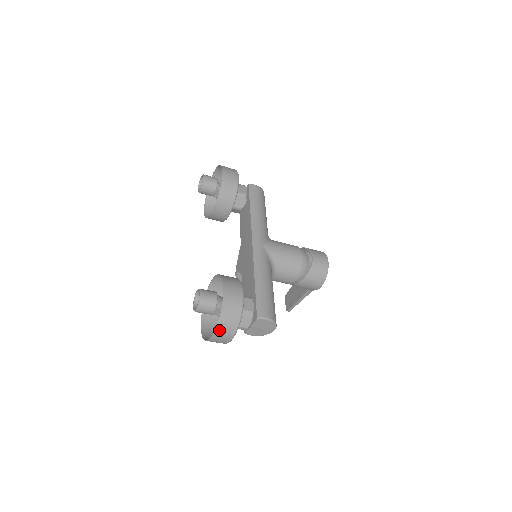
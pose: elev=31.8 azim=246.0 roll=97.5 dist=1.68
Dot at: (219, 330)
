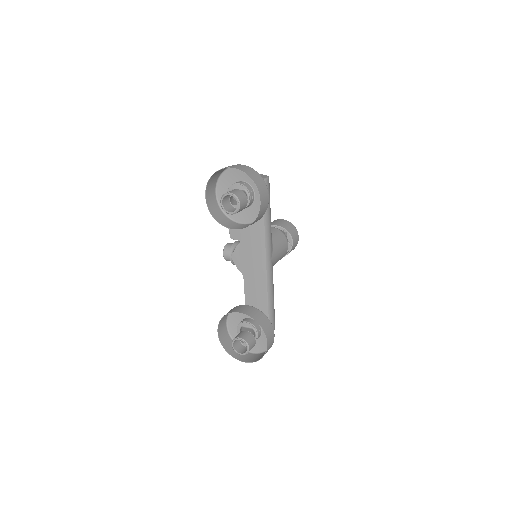
Dot at: (253, 361)
